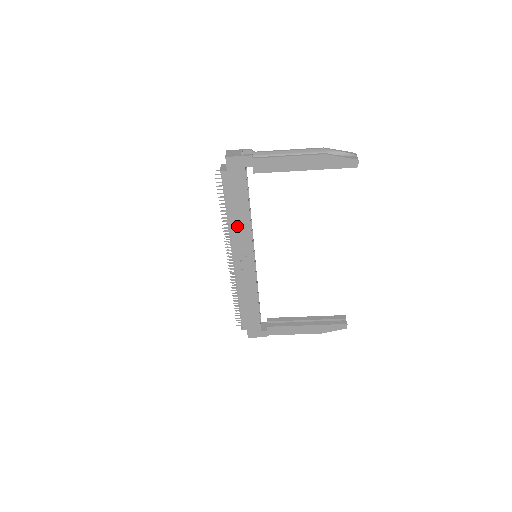
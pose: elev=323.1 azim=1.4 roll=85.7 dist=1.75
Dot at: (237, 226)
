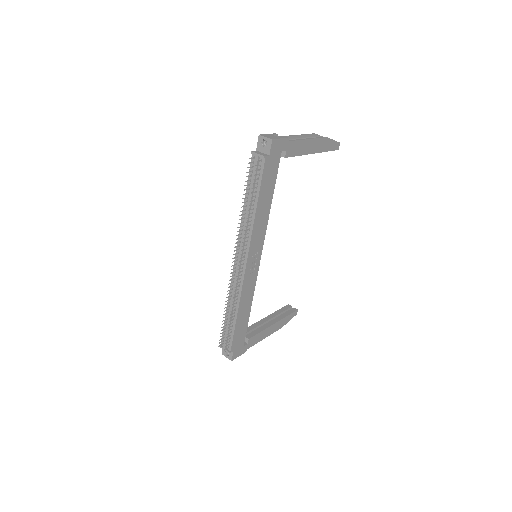
Dot at: (259, 221)
